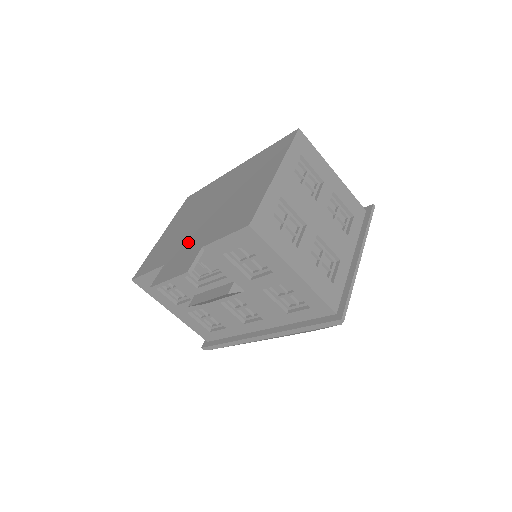
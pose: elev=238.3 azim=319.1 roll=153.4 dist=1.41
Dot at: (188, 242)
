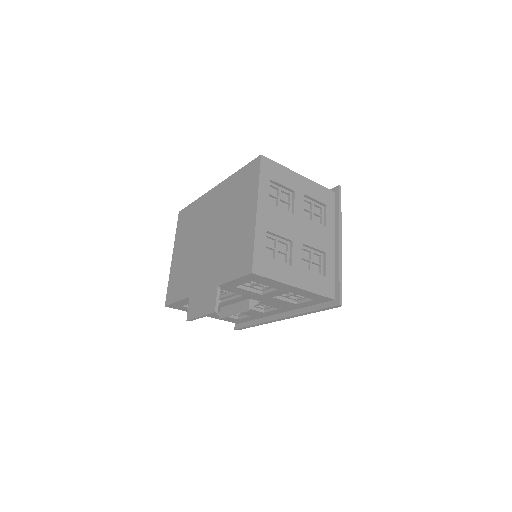
Dot at: (202, 276)
